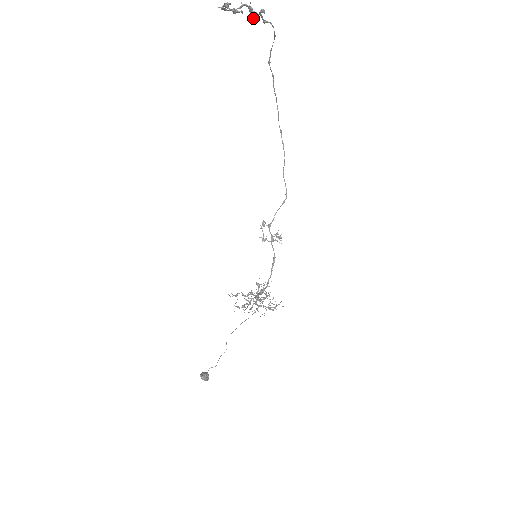
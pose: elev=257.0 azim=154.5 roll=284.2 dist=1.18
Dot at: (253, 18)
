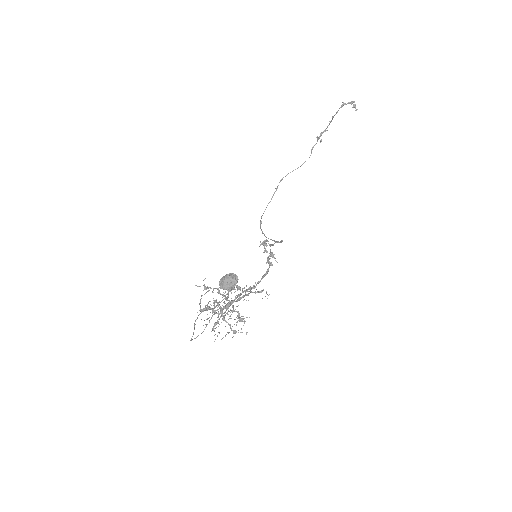
Dot at: (318, 138)
